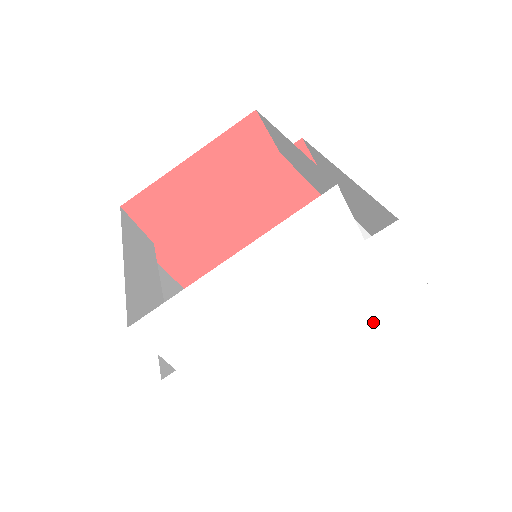
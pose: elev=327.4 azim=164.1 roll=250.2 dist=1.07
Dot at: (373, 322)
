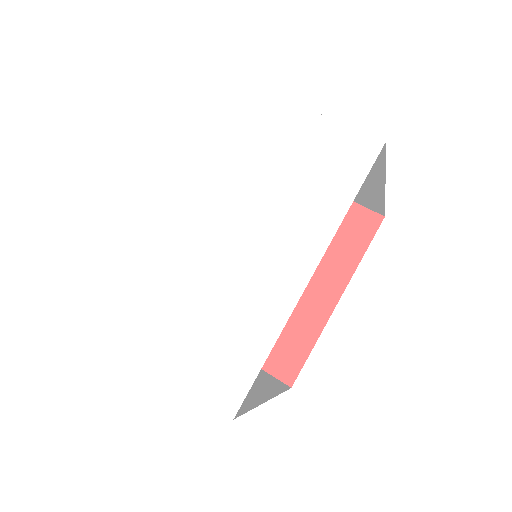
Dot at: (323, 200)
